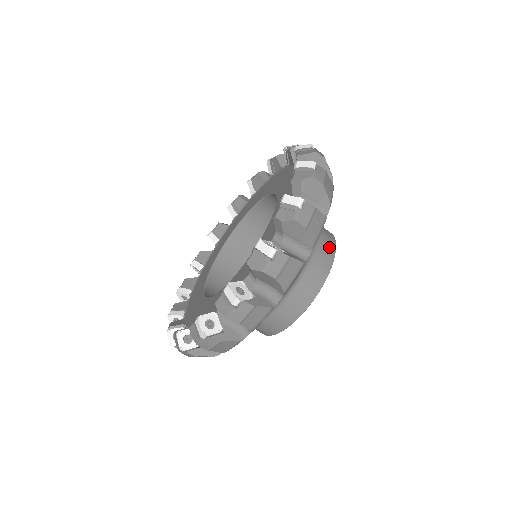
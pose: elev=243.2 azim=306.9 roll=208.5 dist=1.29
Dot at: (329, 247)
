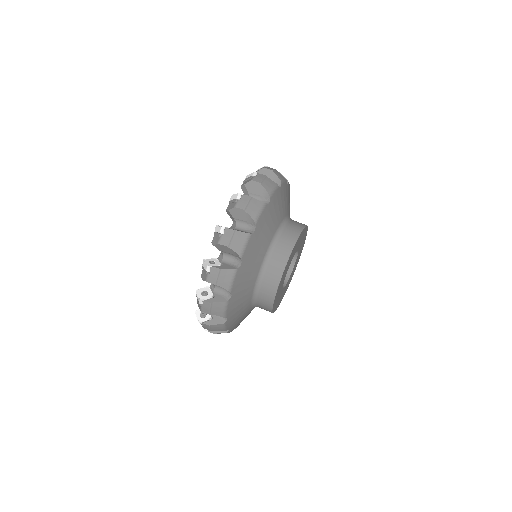
Dot at: (299, 224)
